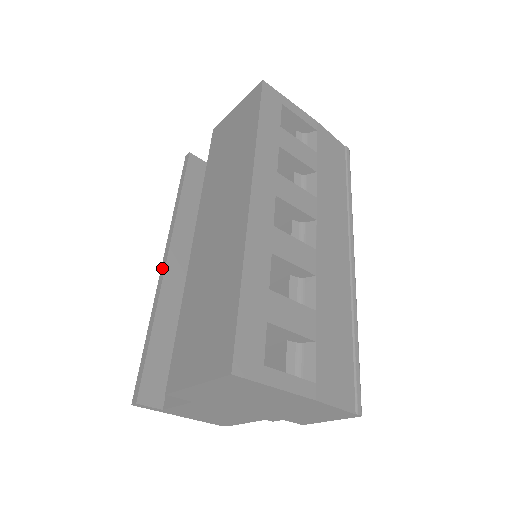
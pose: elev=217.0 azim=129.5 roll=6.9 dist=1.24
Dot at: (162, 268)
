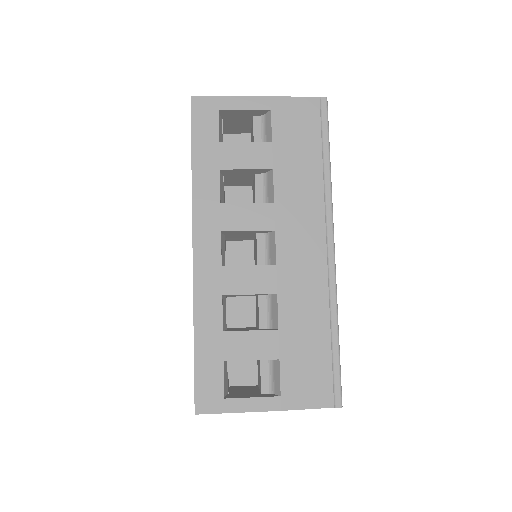
Dot at: occluded
